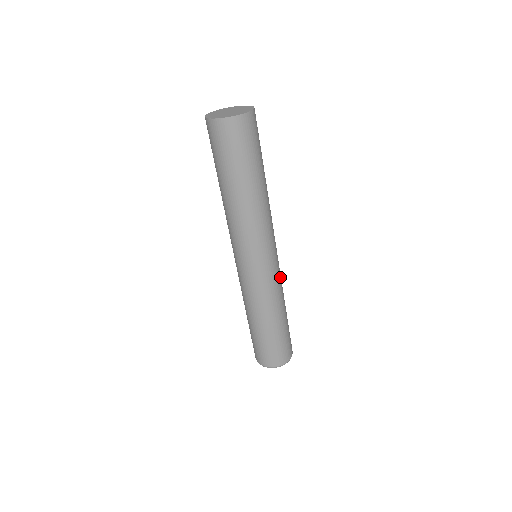
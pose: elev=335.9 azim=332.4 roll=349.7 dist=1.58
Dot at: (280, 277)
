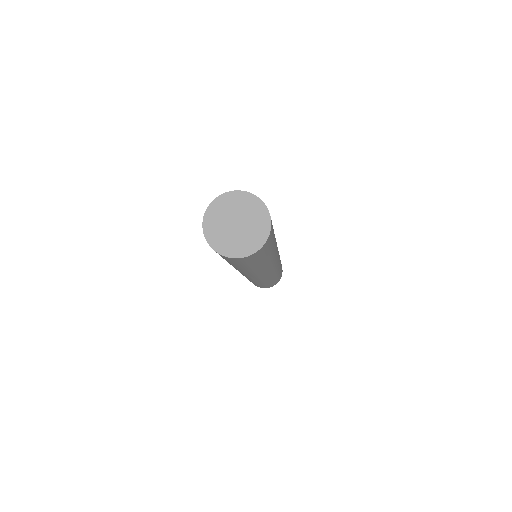
Dot at: occluded
